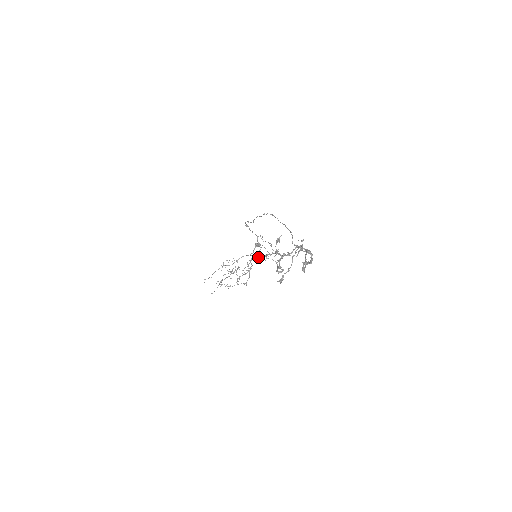
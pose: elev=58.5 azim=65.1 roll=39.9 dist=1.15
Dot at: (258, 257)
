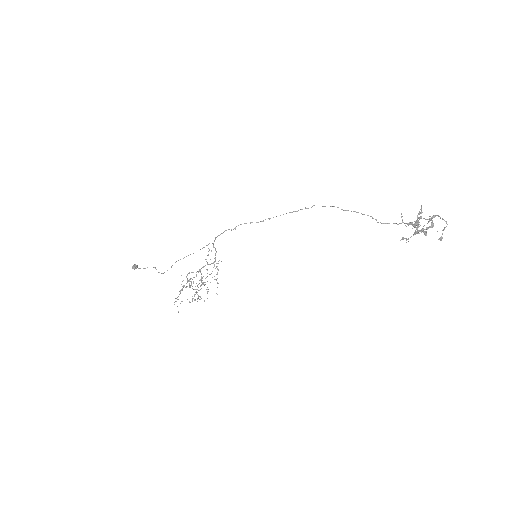
Dot at: (418, 225)
